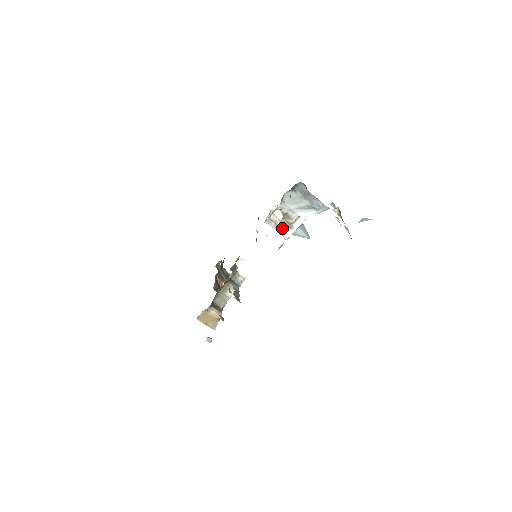
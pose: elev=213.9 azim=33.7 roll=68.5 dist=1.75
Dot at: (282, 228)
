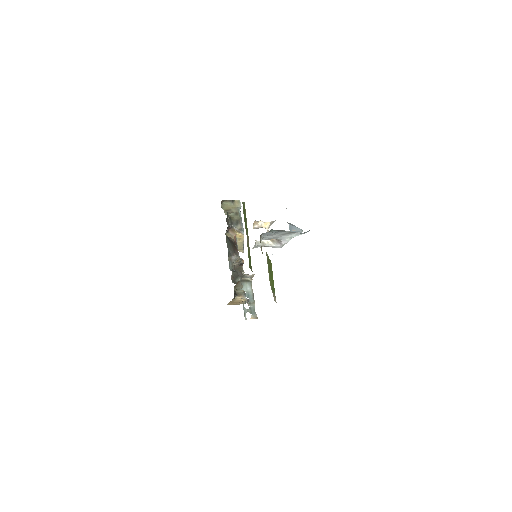
Dot at: (271, 243)
